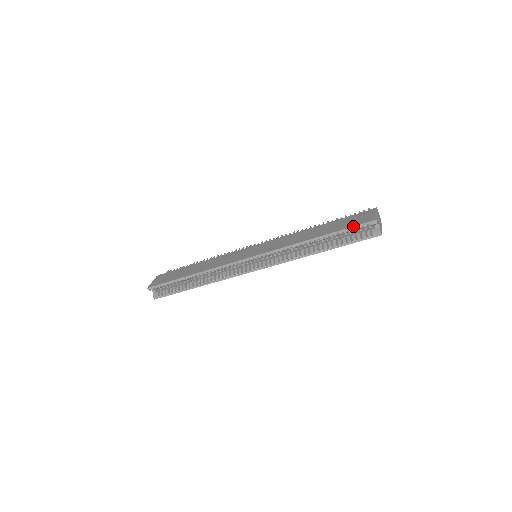
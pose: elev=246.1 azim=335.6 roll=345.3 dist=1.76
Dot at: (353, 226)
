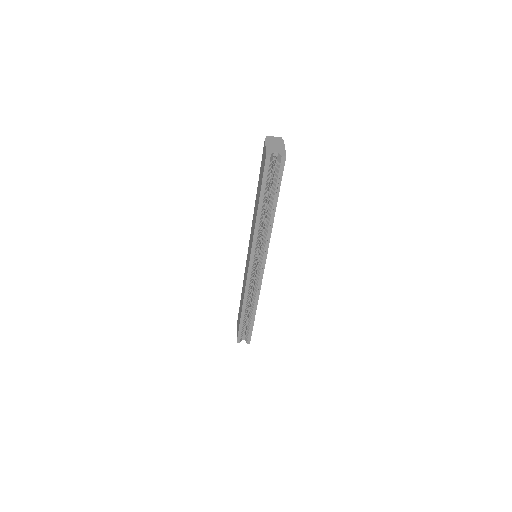
Dot at: (262, 177)
